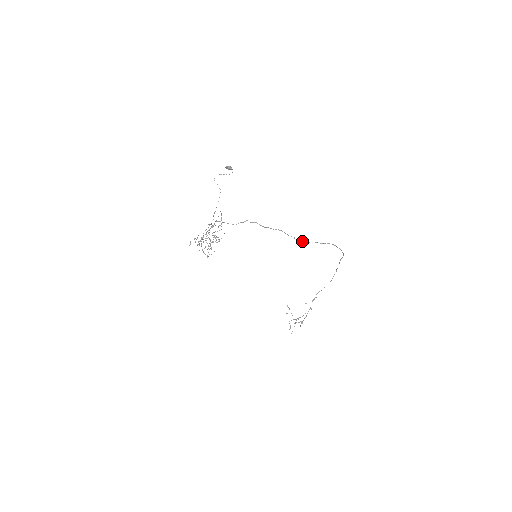
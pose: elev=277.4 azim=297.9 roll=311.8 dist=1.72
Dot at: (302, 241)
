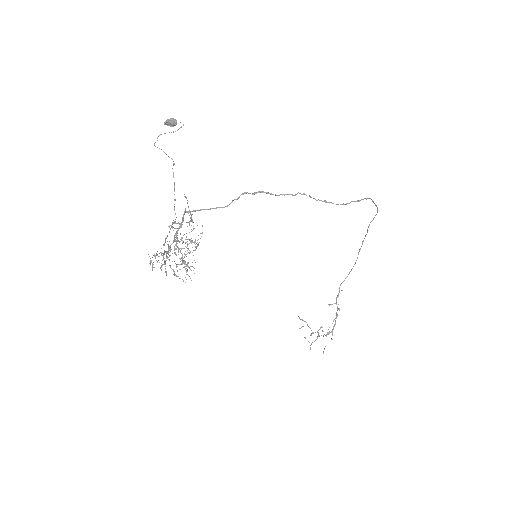
Dot at: (336, 204)
